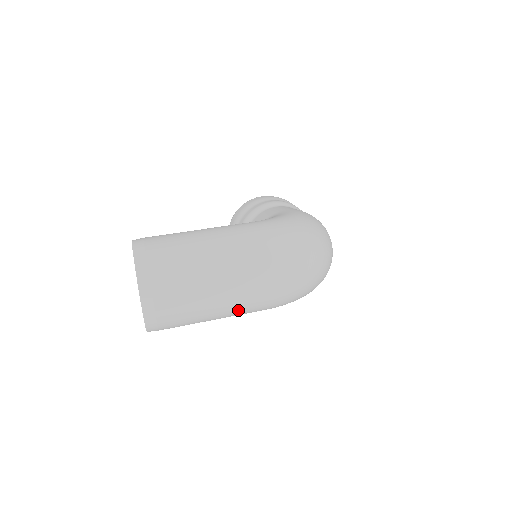
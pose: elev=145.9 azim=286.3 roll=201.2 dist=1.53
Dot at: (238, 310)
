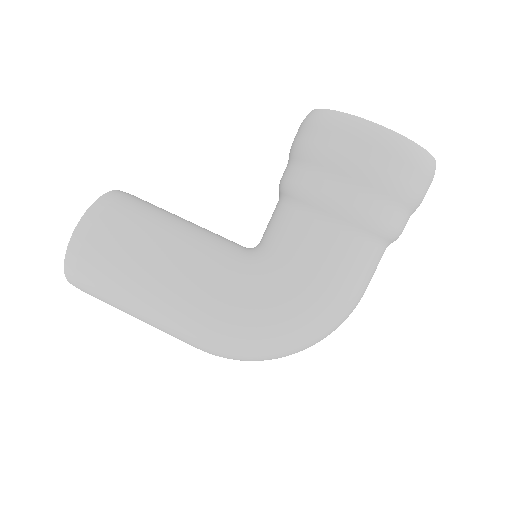
Dot at: occluded
